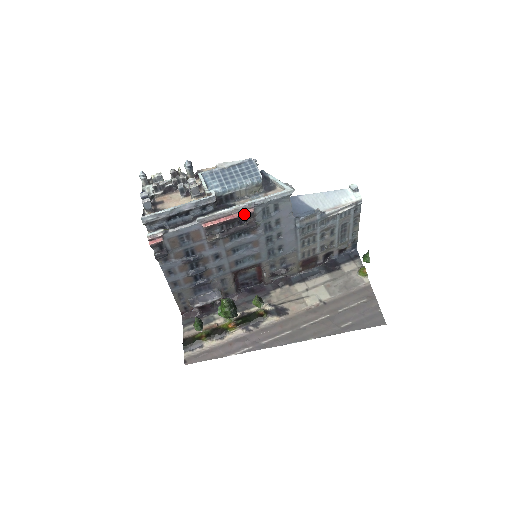
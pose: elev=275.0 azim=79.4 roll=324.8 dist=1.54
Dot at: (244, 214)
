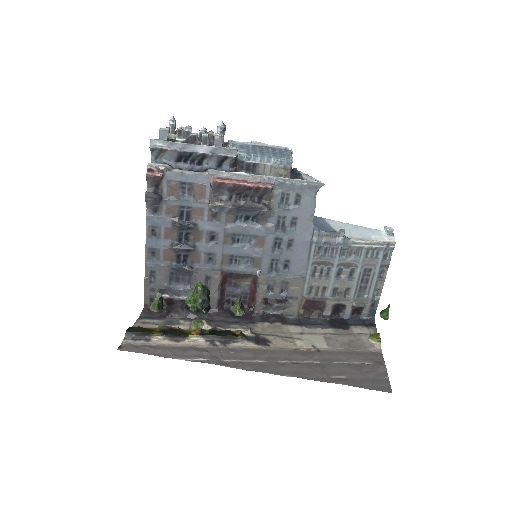
Dot at: (260, 186)
